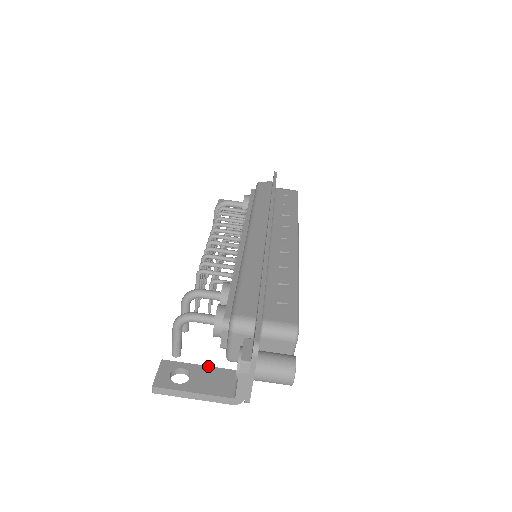
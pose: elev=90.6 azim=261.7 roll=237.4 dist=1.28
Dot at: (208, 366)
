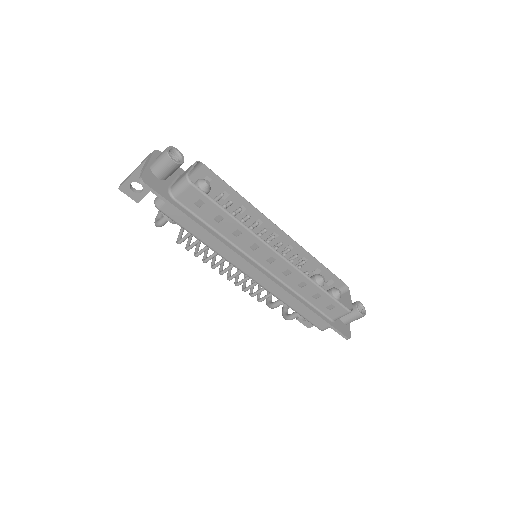
Dot at: occluded
